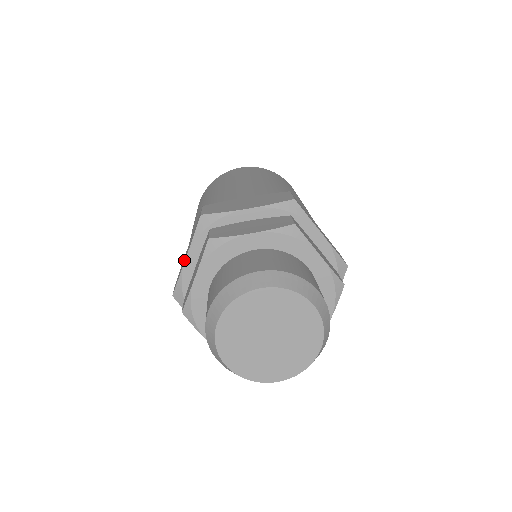
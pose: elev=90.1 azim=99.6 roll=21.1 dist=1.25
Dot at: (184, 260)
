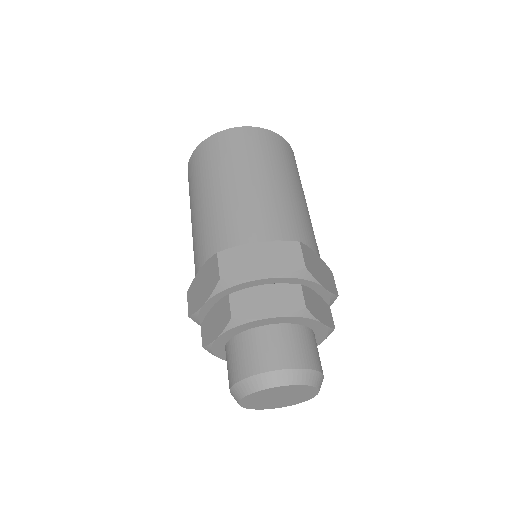
Dot at: (200, 297)
